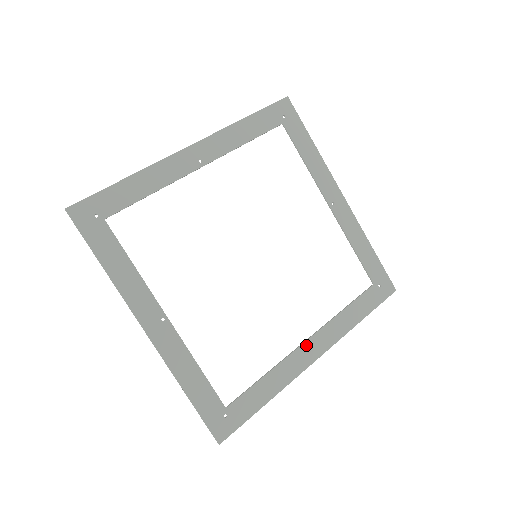
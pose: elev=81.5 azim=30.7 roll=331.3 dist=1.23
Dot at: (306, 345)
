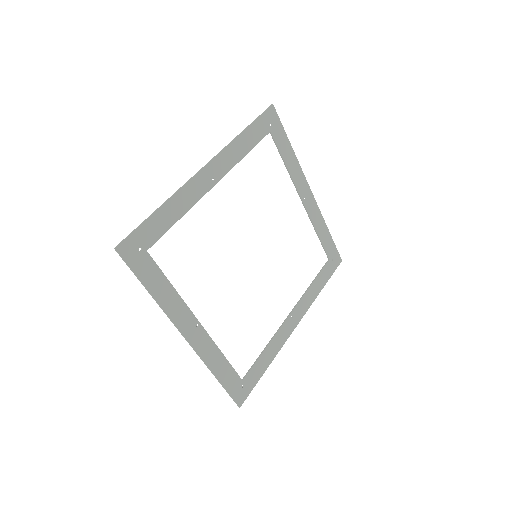
Dot at: (289, 318)
